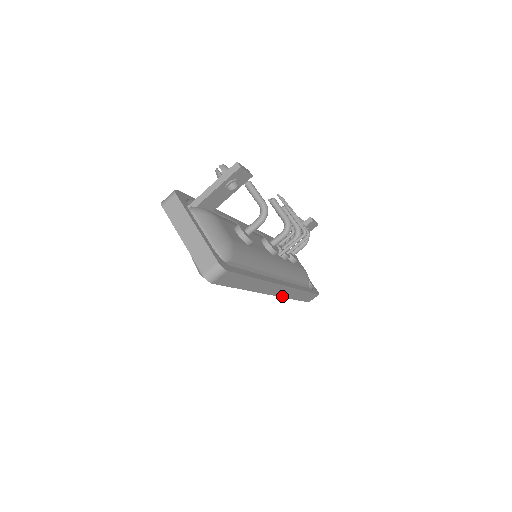
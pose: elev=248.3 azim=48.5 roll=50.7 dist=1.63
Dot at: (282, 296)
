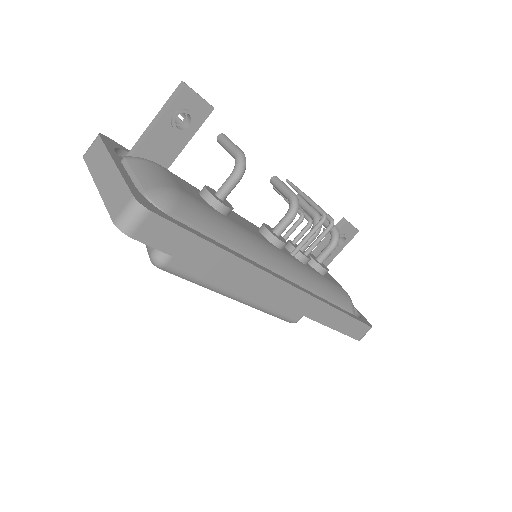
Dot at: (300, 312)
